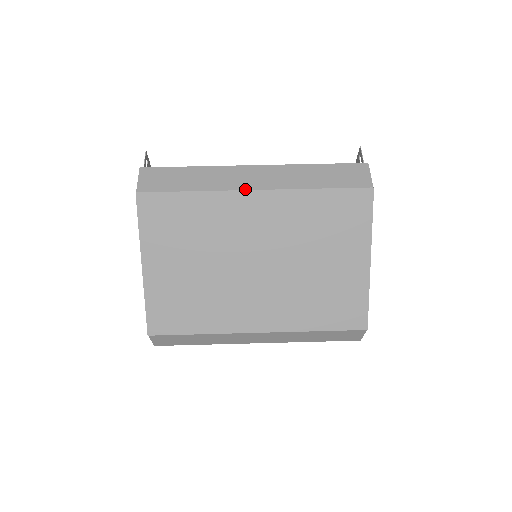
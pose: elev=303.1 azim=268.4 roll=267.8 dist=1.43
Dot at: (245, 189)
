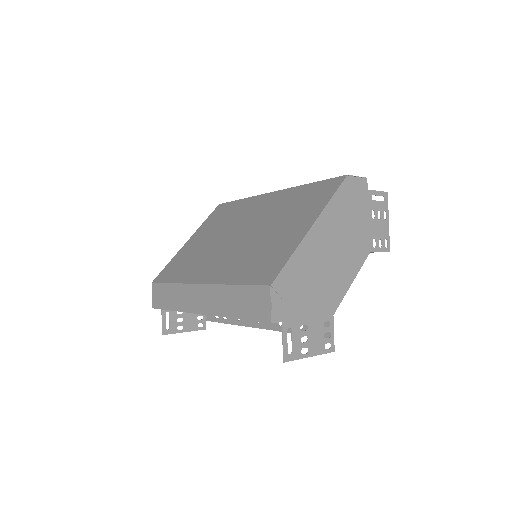
Dot at: (268, 193)
